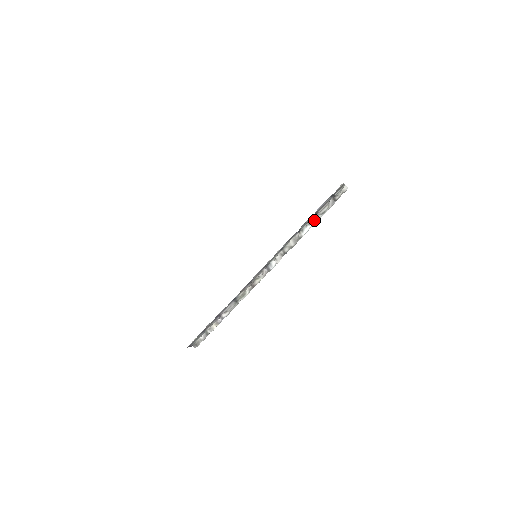
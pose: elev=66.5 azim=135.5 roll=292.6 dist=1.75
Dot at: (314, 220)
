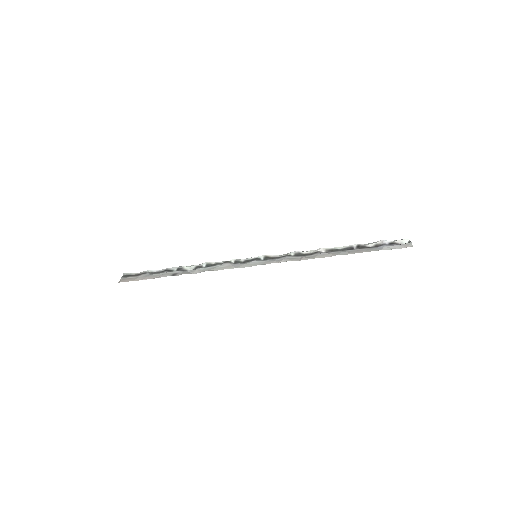
Dot at: occluded
